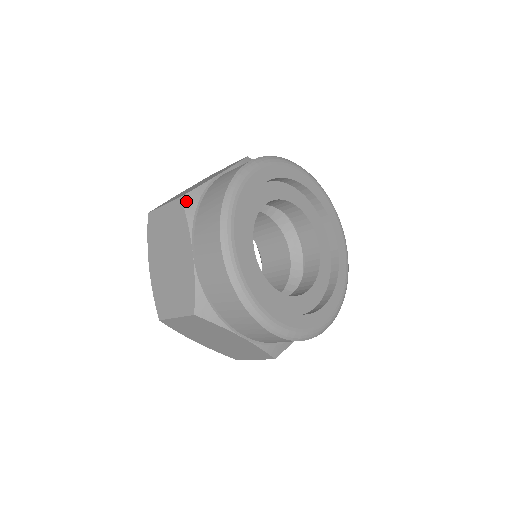
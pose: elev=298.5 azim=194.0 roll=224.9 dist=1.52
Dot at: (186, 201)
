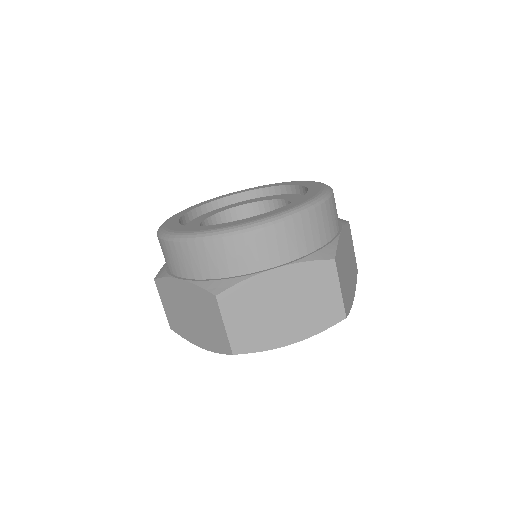
Dot at: (158, 276)
